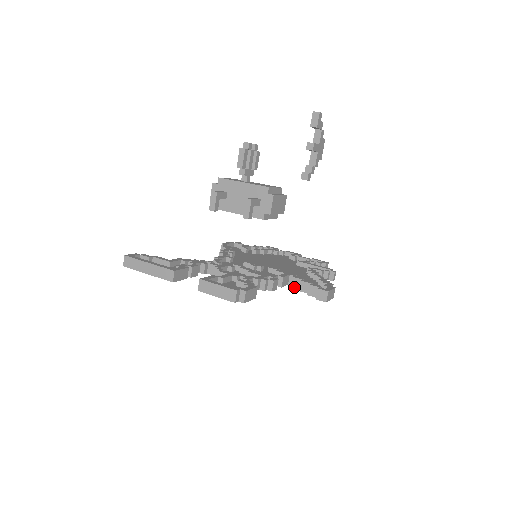
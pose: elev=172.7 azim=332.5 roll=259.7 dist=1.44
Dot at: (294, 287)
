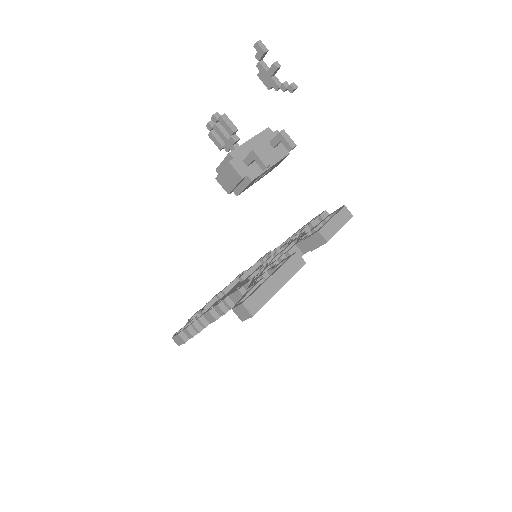
Dot at: occluded
